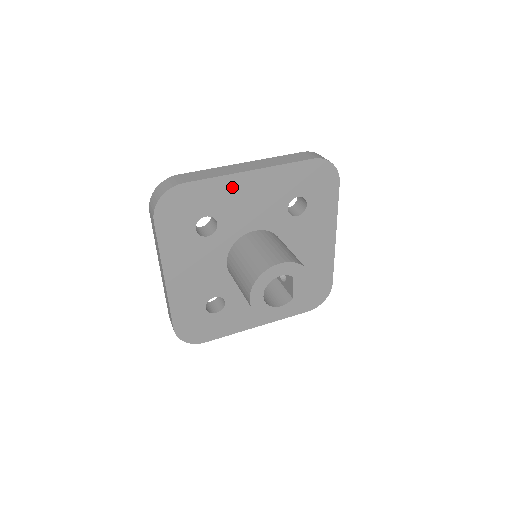
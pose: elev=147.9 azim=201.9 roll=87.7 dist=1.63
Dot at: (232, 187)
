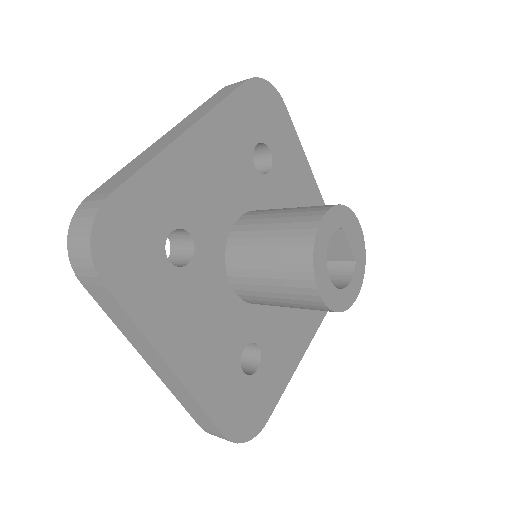
Dot at: (179, 167)
